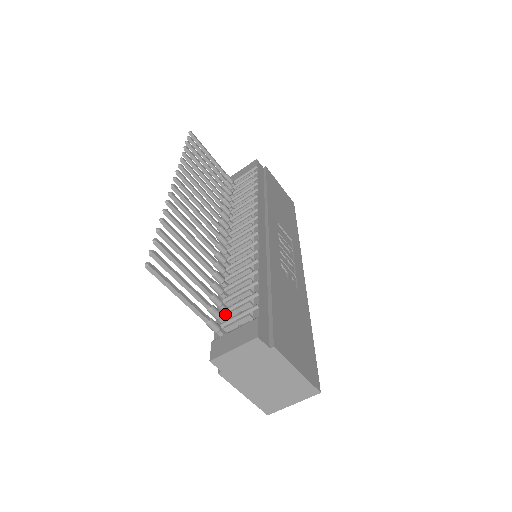
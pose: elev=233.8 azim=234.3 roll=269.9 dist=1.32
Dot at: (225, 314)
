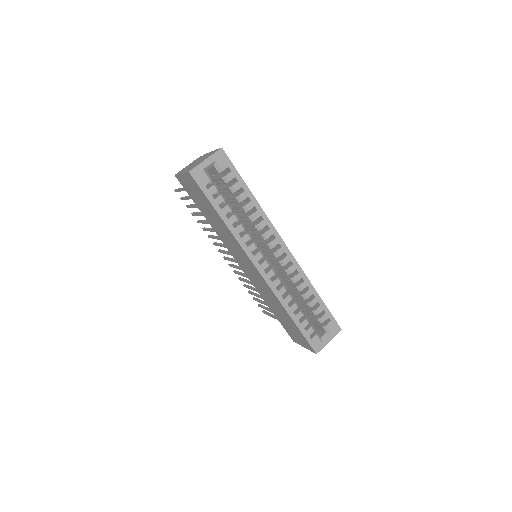
Dot at: occluded
